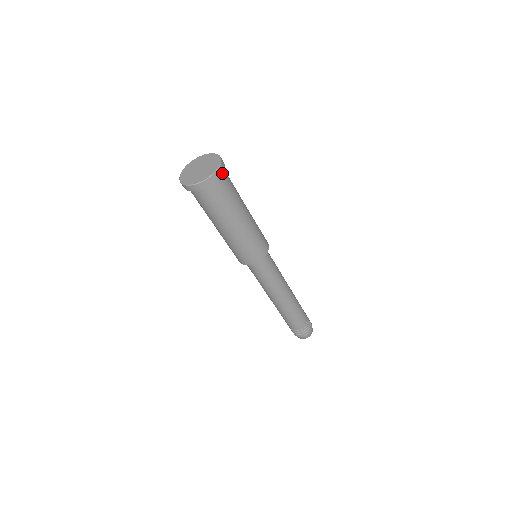
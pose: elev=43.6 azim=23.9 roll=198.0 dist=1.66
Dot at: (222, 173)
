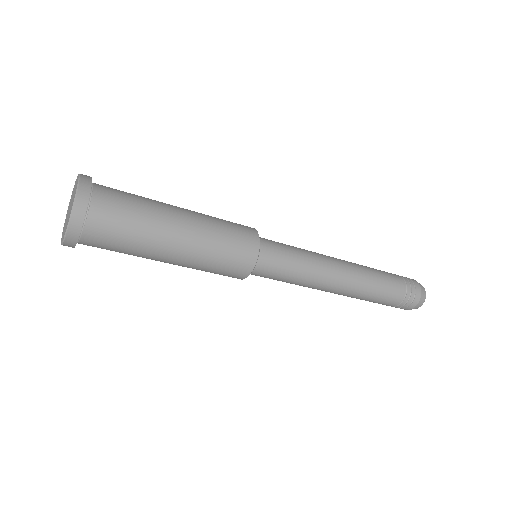
Dot at: (95, 190)
